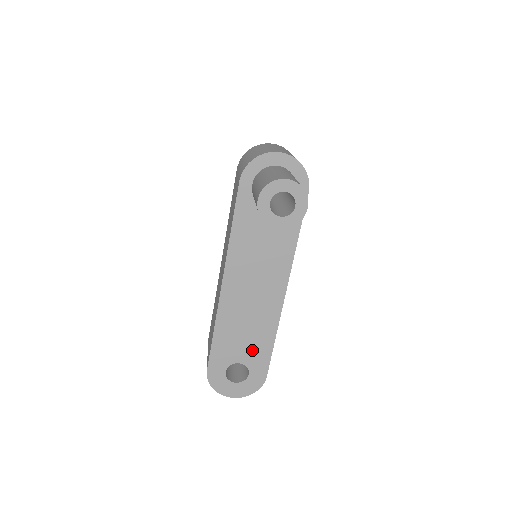
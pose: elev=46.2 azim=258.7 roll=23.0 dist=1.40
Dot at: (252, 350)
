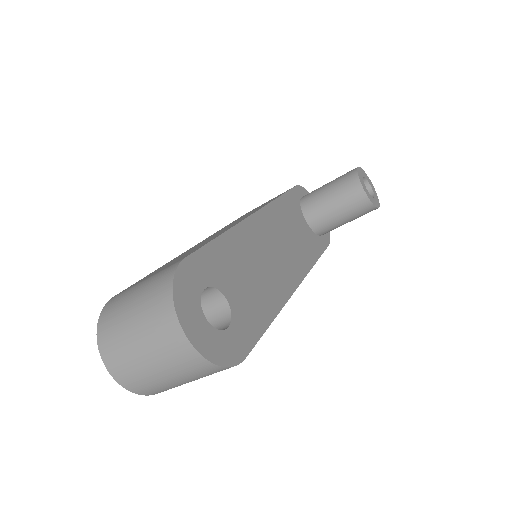
Dot at: (247, 302)
